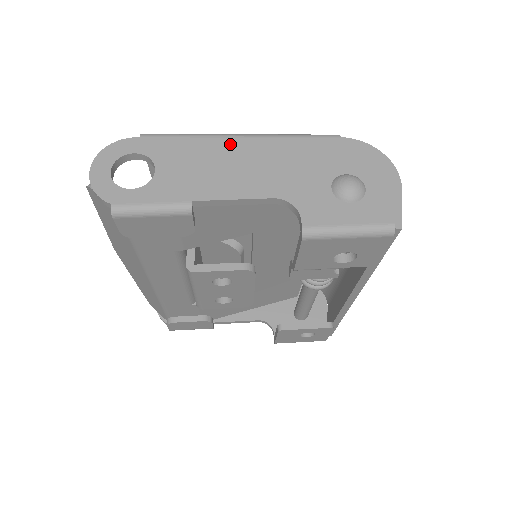
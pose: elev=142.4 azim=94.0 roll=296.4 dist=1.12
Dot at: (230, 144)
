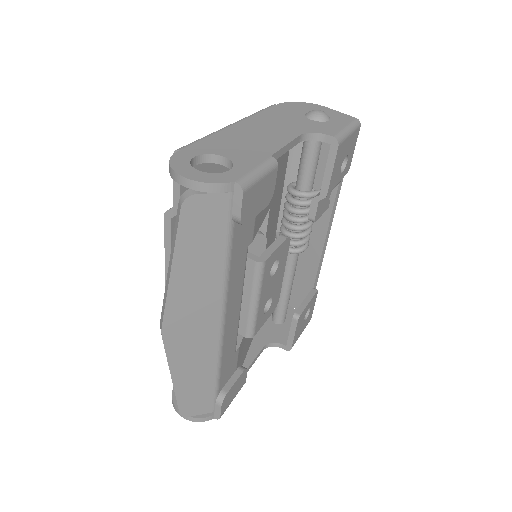
Dot at: (236, 128)
